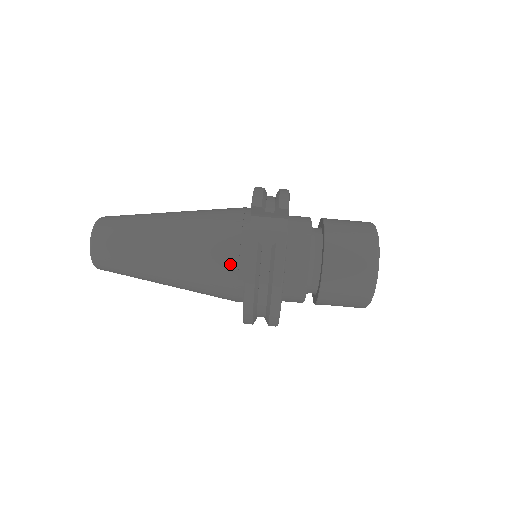
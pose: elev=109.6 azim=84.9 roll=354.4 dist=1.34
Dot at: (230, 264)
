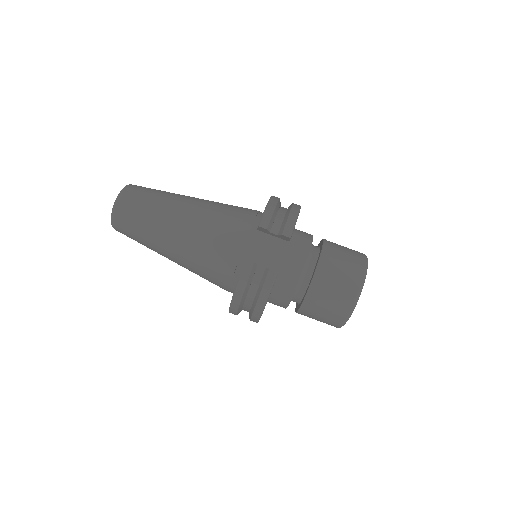
Dot at: (228, 268)
